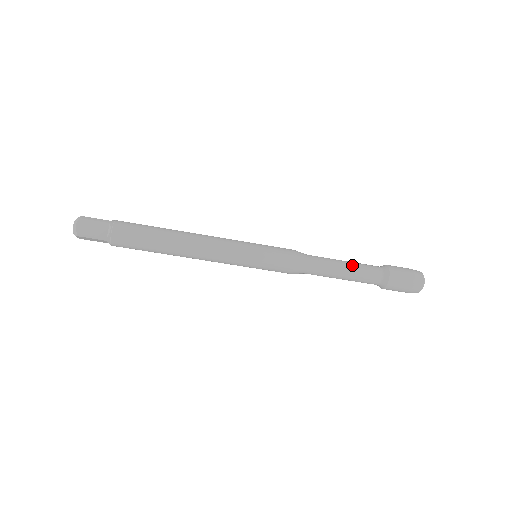
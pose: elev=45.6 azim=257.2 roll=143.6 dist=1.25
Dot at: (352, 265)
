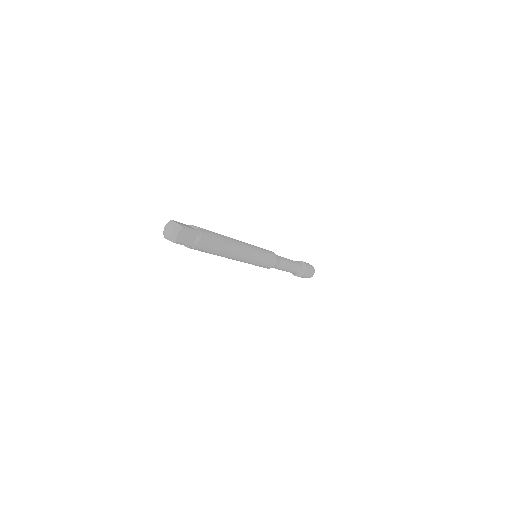
Dot at: (294, 265)
